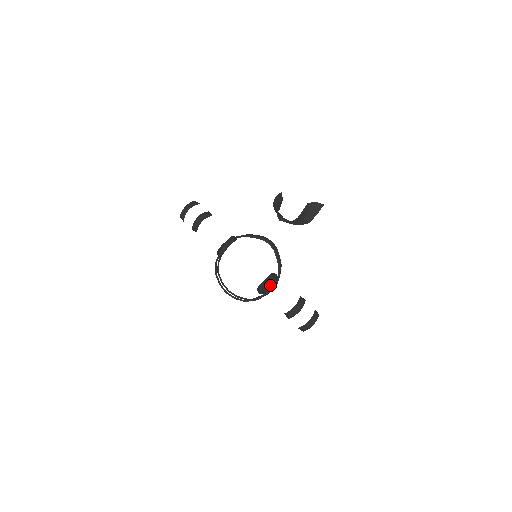
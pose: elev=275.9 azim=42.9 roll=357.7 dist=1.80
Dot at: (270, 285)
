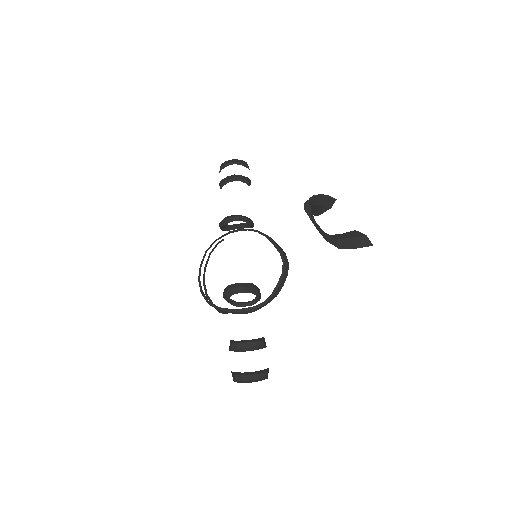
Dot at: (245, 302)
